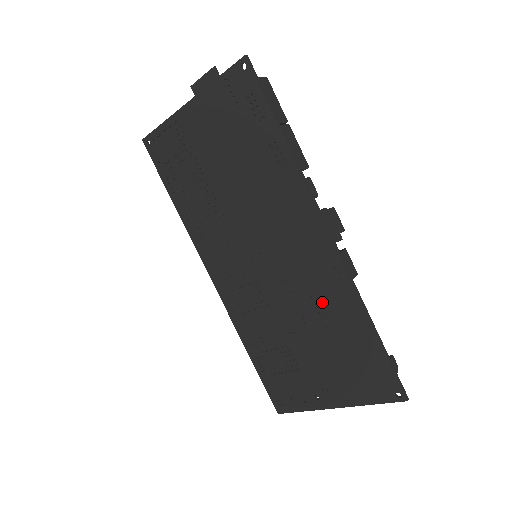
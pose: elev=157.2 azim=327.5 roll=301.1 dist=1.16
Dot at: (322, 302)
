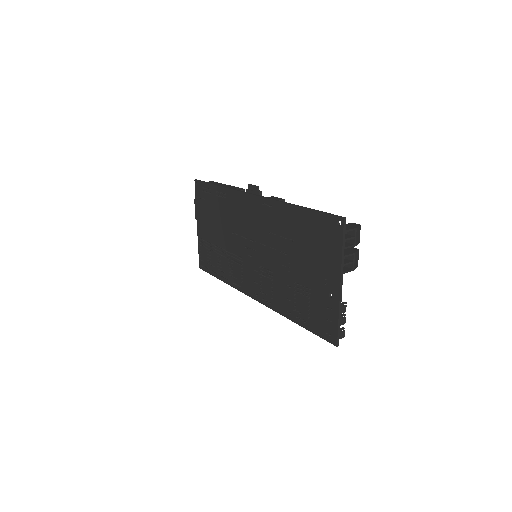
Dot at: (279, 230)
